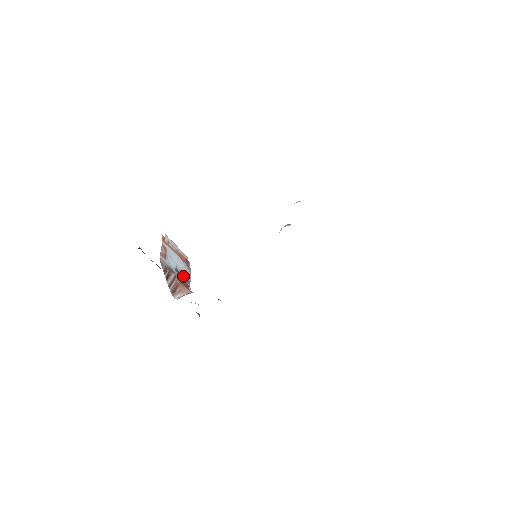
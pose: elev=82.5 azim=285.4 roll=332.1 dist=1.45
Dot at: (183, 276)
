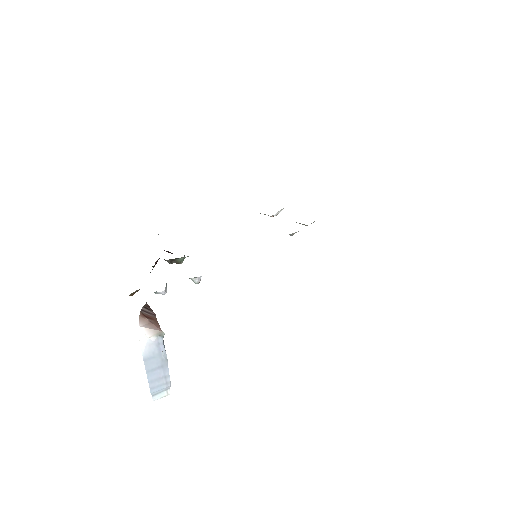
Dot at: occluded
